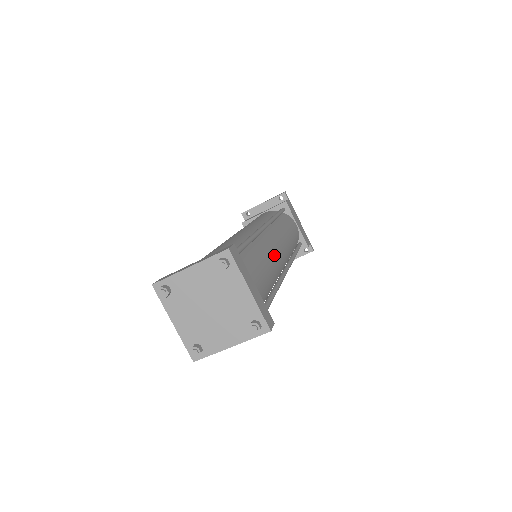
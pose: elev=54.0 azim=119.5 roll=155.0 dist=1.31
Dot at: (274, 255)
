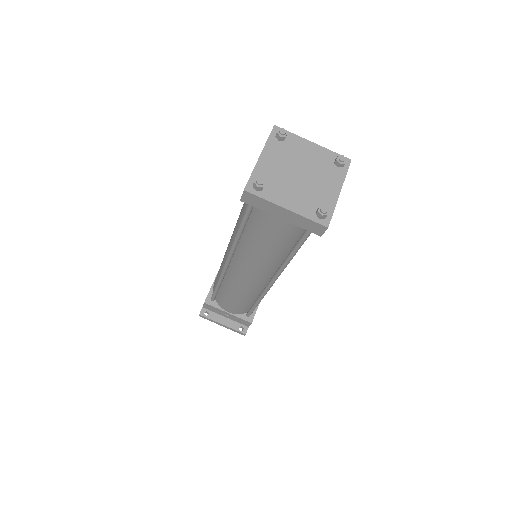
Dot at: occluded
